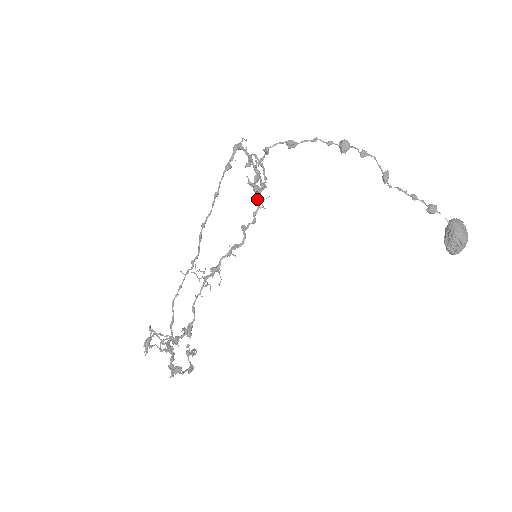
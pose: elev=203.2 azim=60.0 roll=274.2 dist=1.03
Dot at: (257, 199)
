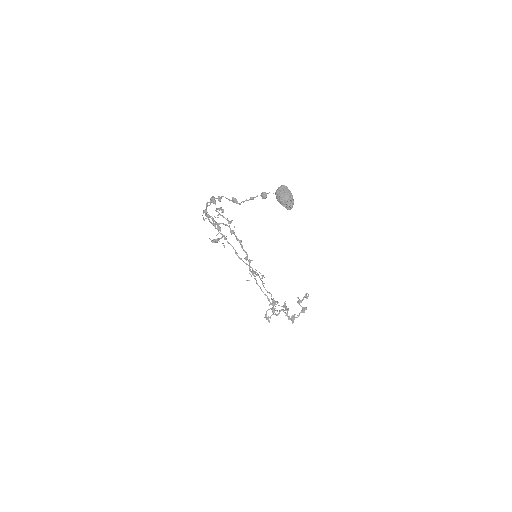
Dot at: (231, 233)
